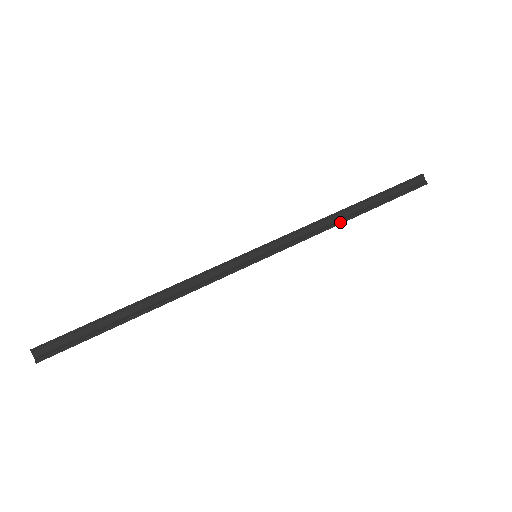
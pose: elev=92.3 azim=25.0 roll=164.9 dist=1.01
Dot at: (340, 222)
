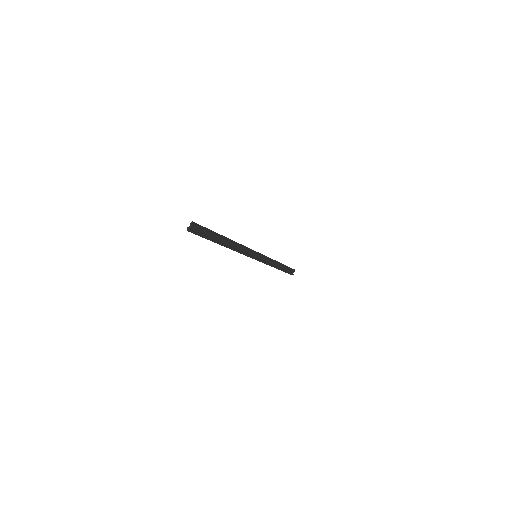
Dot at: (275, 267)
